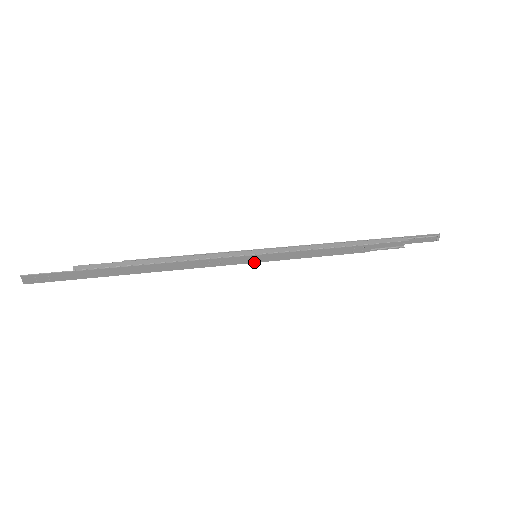
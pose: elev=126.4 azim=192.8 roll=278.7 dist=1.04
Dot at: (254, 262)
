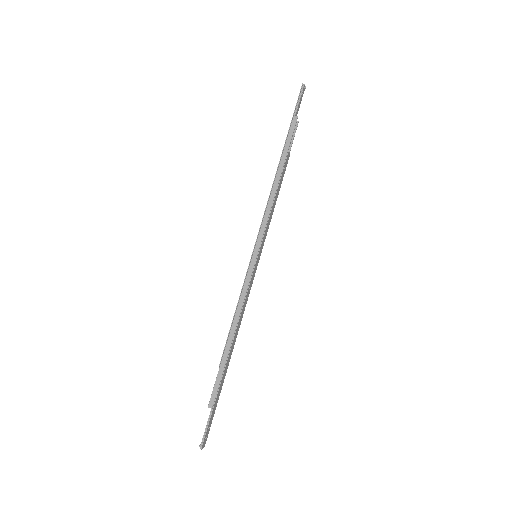
Dot at: (259, 259)
